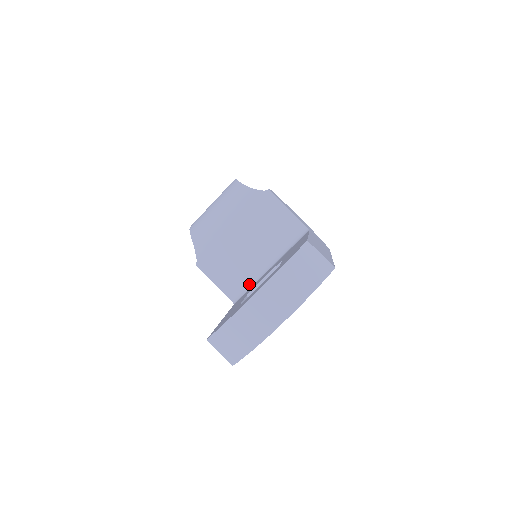
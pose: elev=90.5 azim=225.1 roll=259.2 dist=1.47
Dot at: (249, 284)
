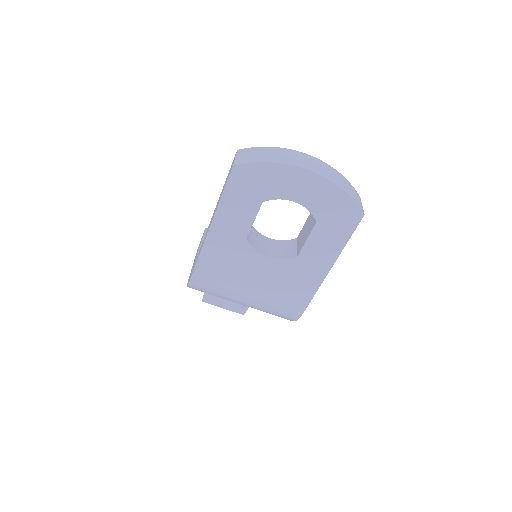
Dot at: occluded
